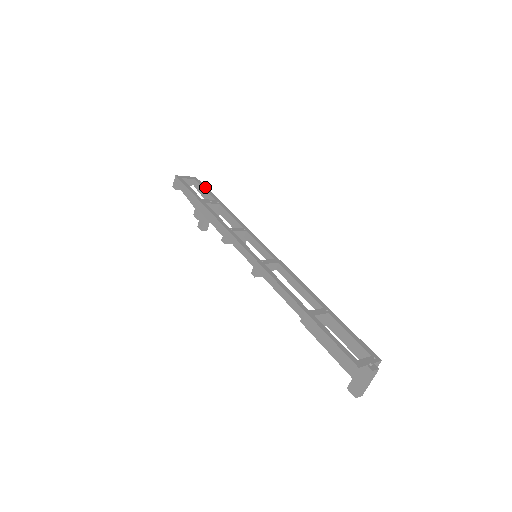
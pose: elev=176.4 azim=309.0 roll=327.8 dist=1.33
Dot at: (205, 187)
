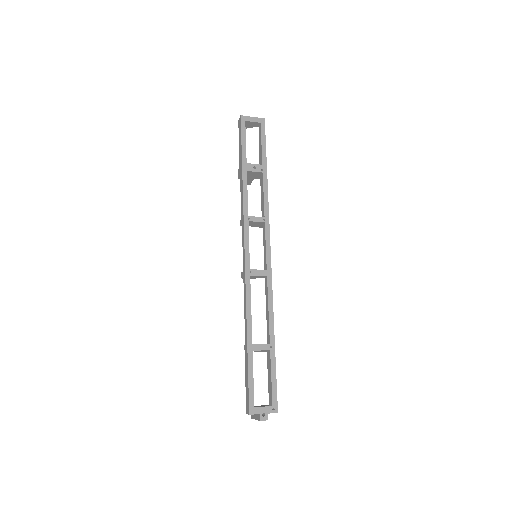
Dot at: (264, 140)
